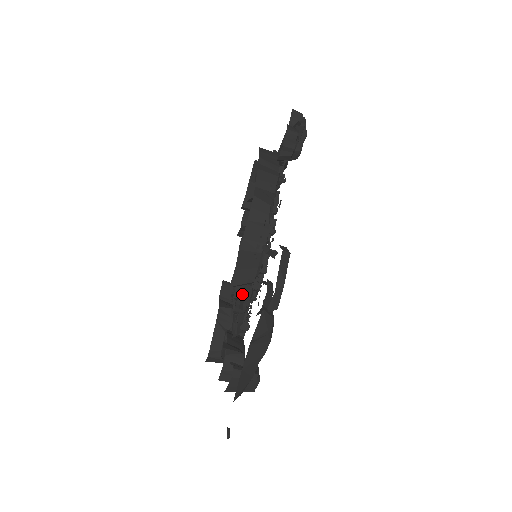
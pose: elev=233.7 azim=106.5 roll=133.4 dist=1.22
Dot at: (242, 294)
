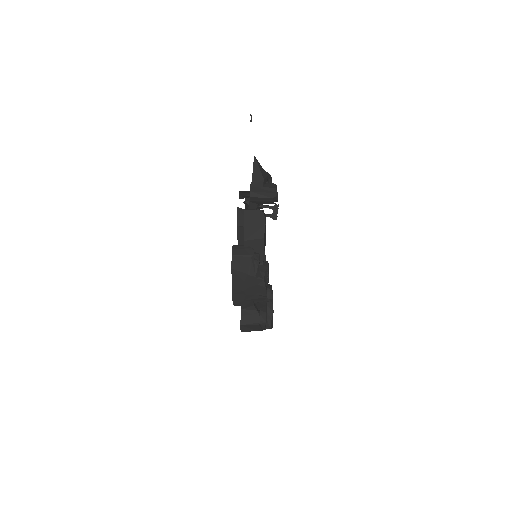
Dot at: occluded
